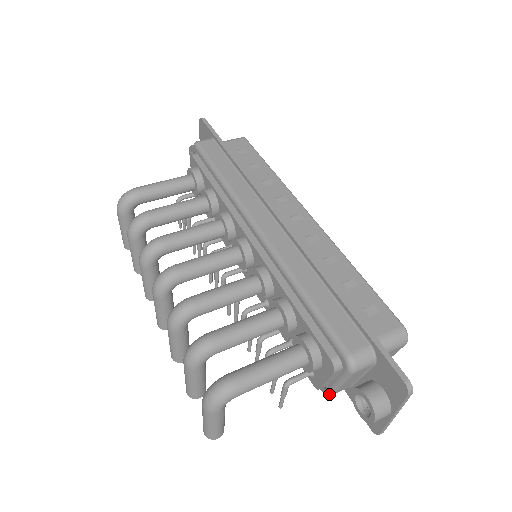
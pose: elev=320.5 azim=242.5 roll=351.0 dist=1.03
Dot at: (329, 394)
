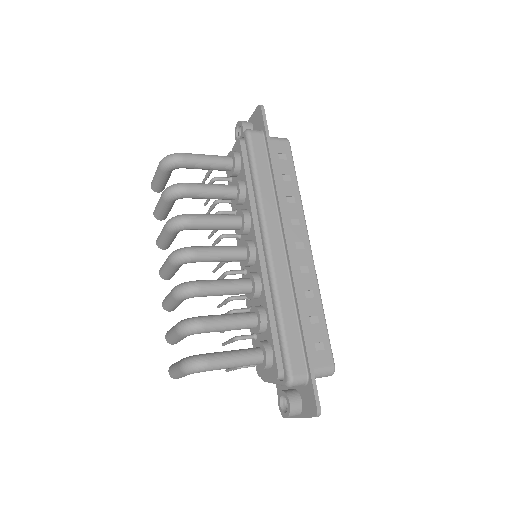
Dot at: (264, 381)
